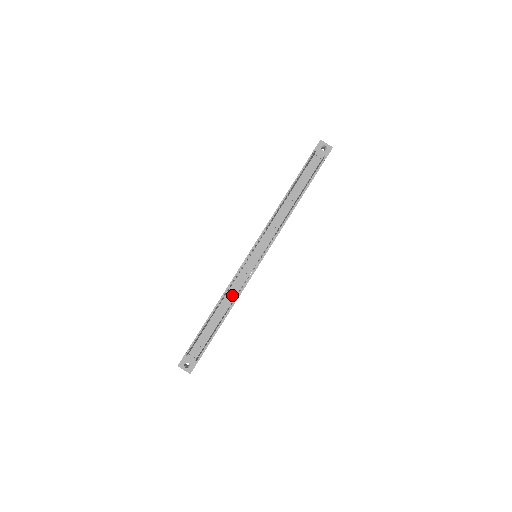
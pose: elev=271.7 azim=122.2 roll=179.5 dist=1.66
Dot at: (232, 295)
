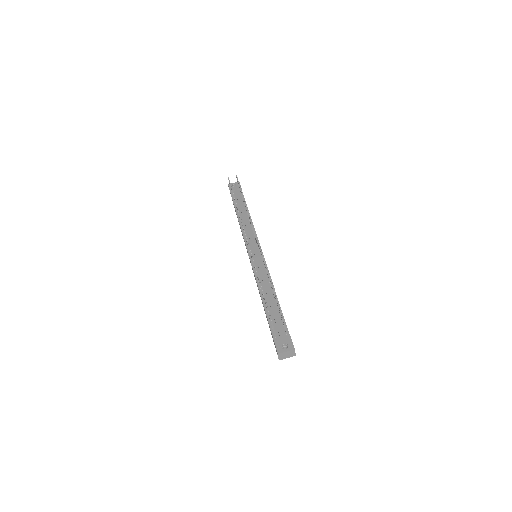
Dot at: (264, 280)
